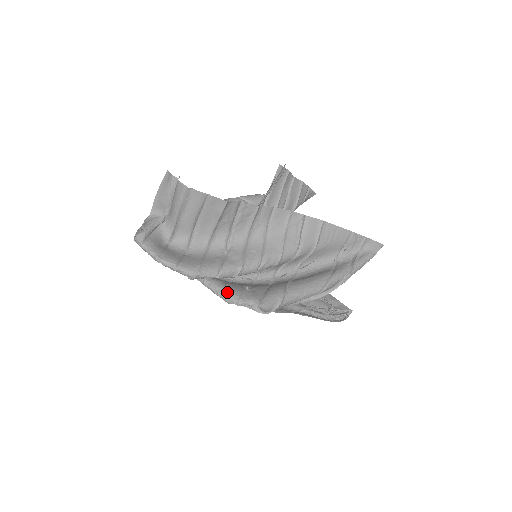
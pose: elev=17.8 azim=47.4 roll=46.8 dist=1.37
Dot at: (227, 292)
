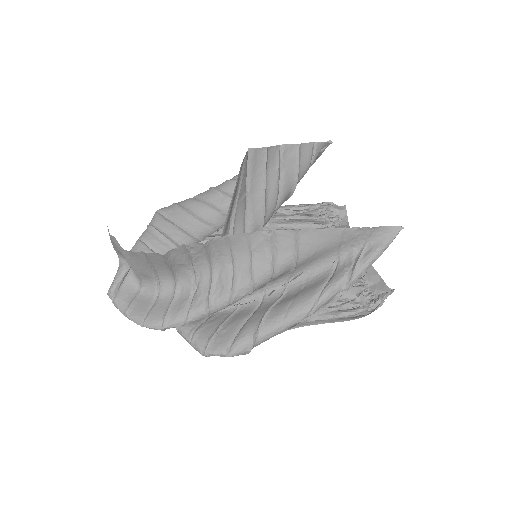
Dot at: (194, 343)
